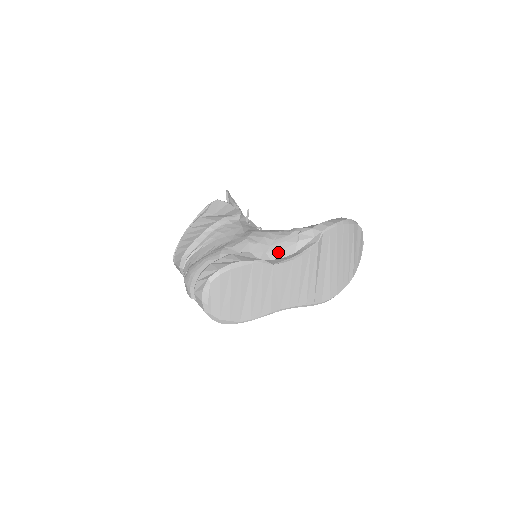
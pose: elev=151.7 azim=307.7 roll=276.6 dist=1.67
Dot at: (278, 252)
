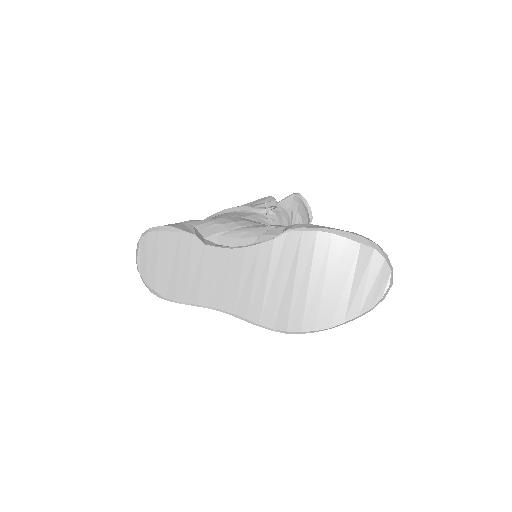
Dot at: (232, 239)
